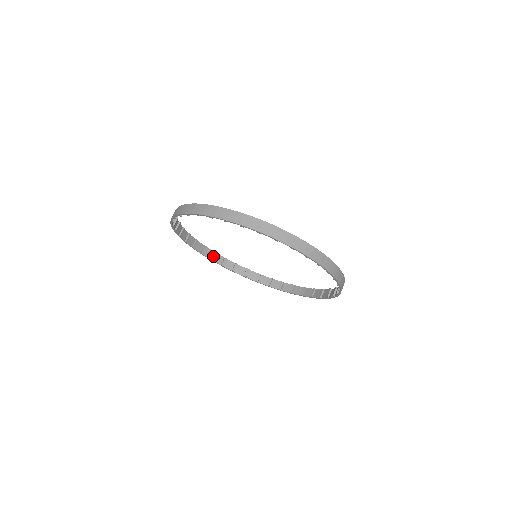
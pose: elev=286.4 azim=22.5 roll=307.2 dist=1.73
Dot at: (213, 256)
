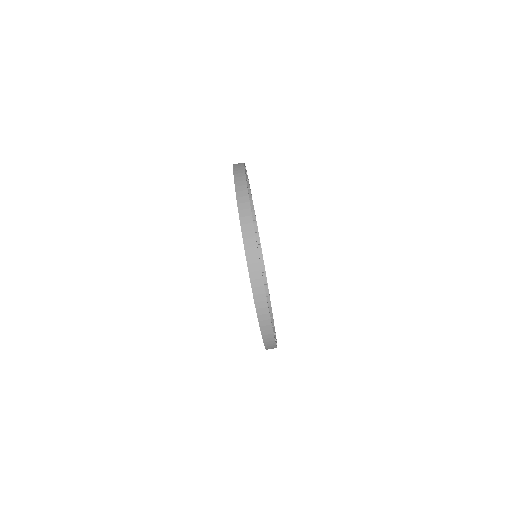
Dot at: occluded
